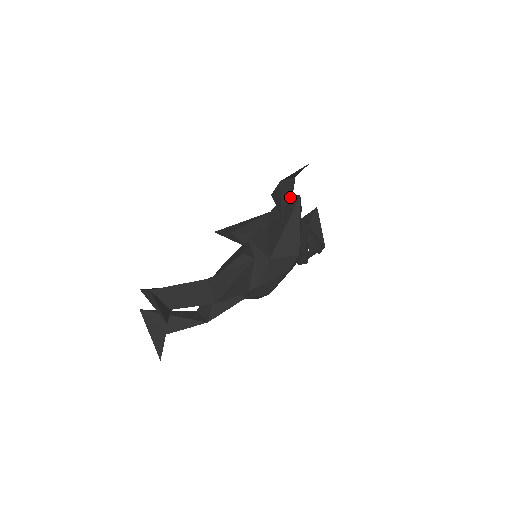
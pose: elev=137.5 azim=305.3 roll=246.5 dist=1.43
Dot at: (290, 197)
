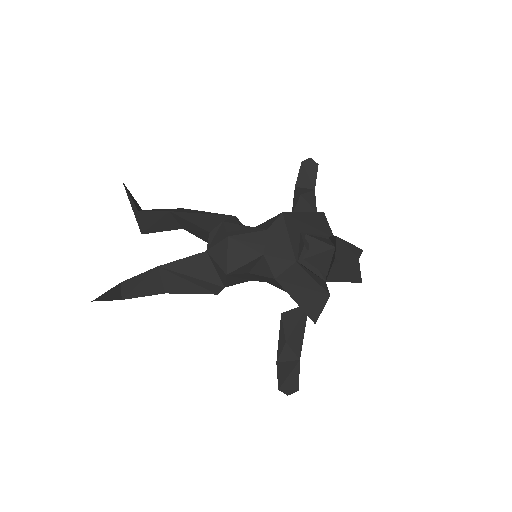
Dot at: (302, 196)
